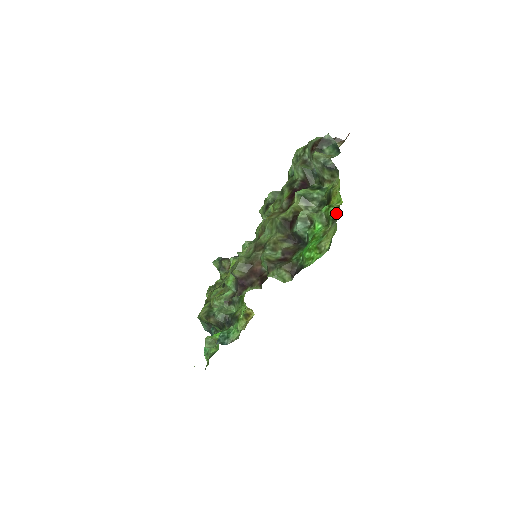
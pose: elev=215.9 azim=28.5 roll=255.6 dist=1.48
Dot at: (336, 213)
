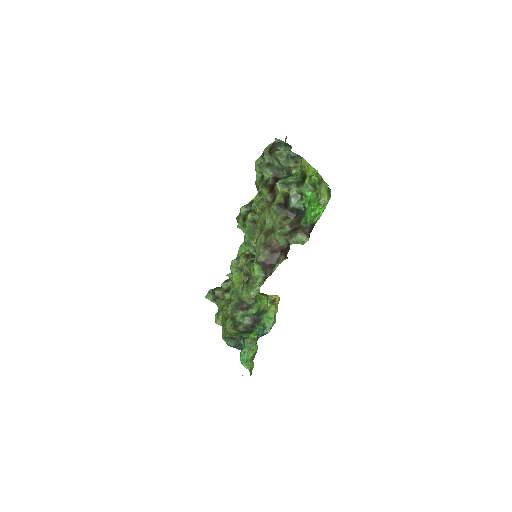
Dot at: (319, 177)
